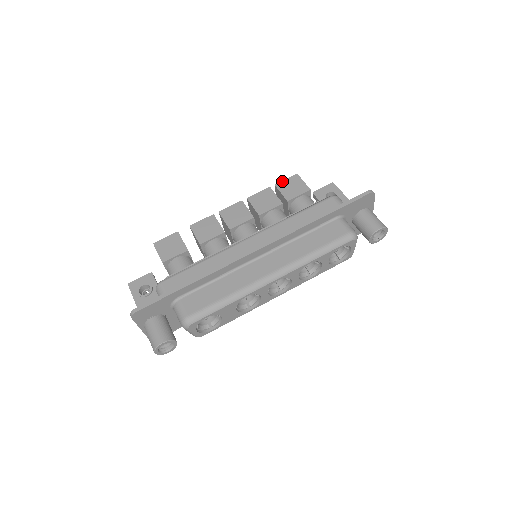
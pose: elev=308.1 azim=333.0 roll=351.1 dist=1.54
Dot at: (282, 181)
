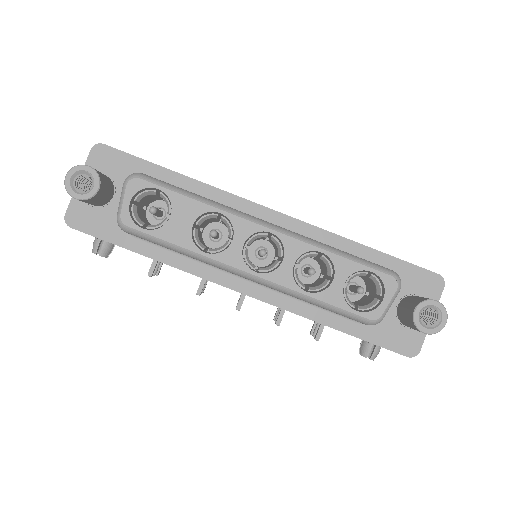
Dot at: occluded
